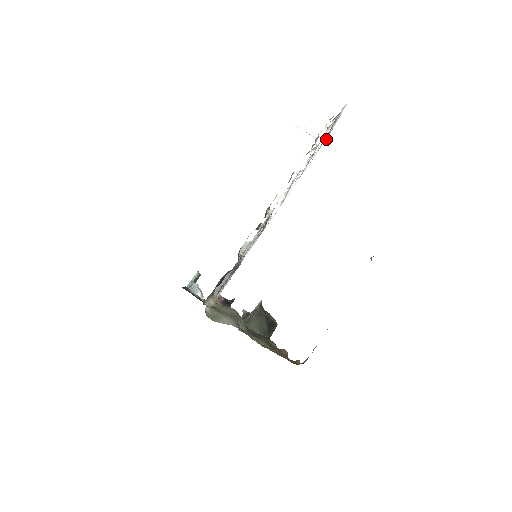
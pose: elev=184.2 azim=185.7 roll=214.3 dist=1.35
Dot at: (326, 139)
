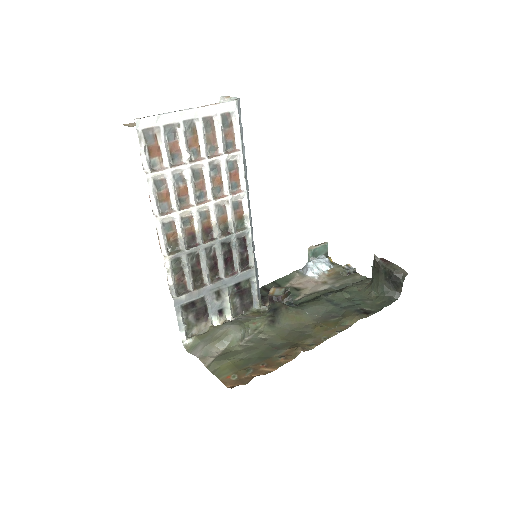
Dot at: (233, 102)
